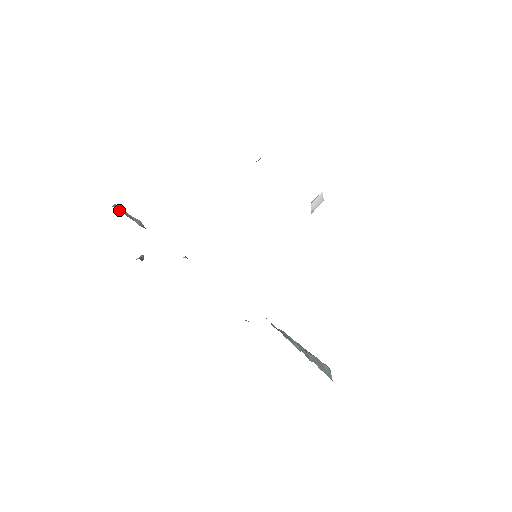
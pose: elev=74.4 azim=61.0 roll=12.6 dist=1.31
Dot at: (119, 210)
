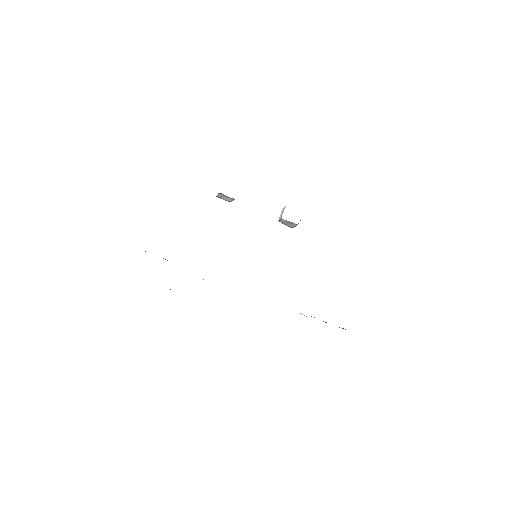
Dot at: occluded
